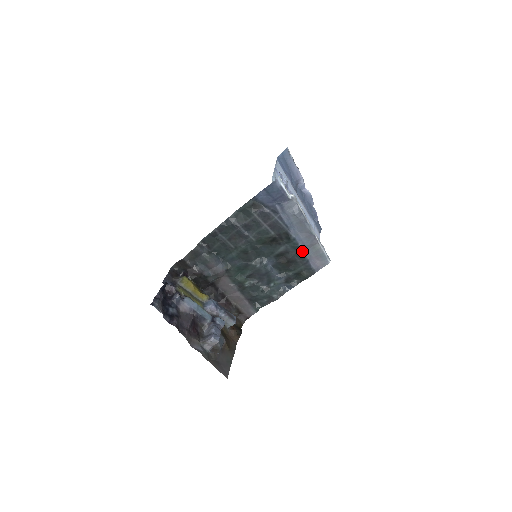
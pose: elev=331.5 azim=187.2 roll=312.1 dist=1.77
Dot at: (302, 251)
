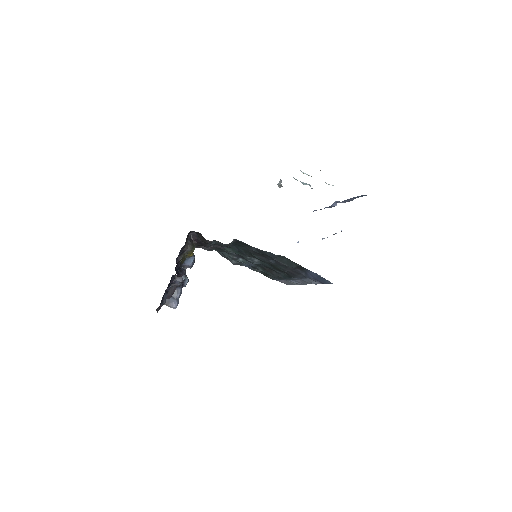
Dot at: (285, 279)
